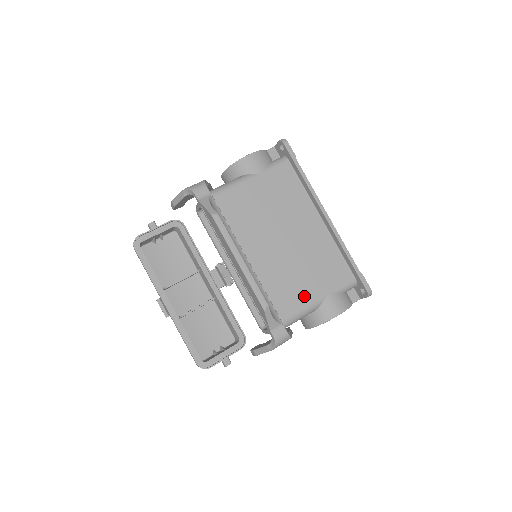
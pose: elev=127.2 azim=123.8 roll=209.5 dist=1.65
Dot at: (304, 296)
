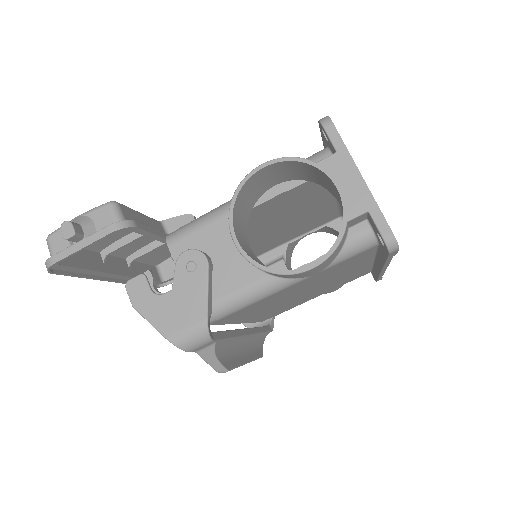
Dot at: (303, 302)
